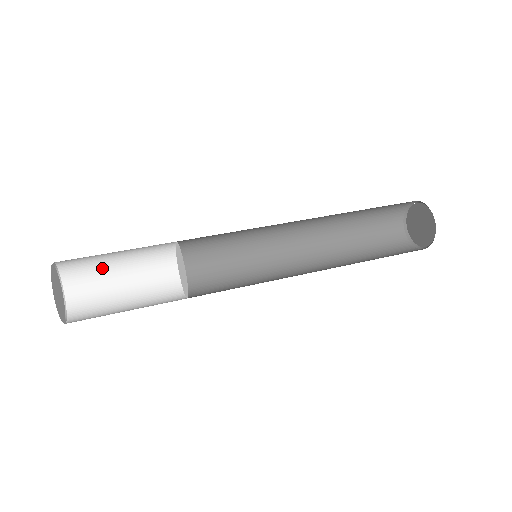
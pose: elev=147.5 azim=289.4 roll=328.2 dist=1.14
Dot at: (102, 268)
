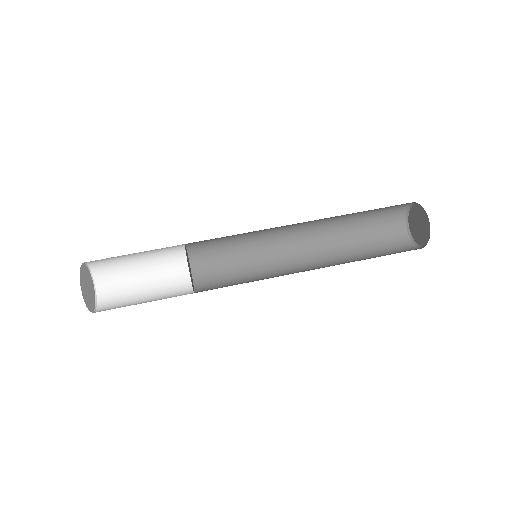
Dot at: (125, 267)
